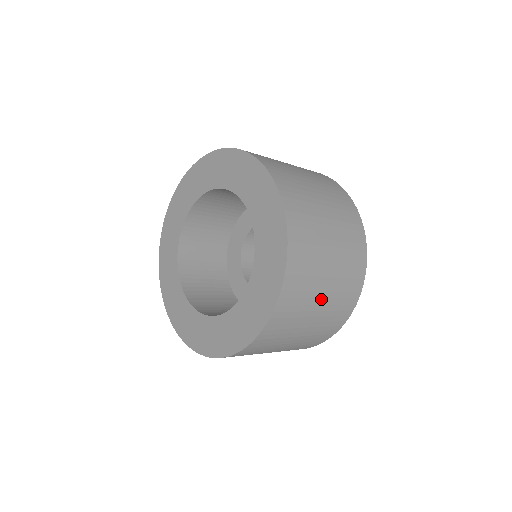
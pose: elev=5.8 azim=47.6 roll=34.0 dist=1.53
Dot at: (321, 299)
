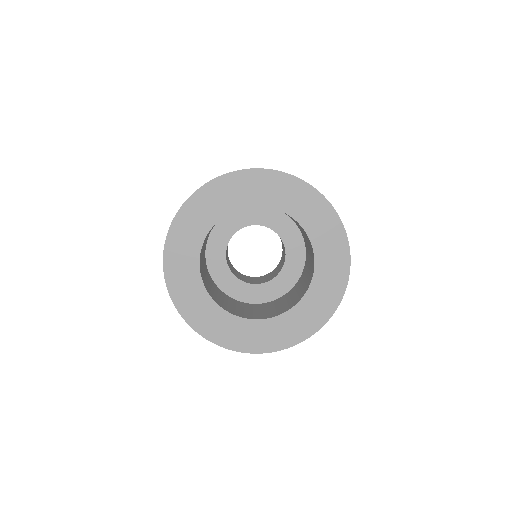
Dot at: occluded
